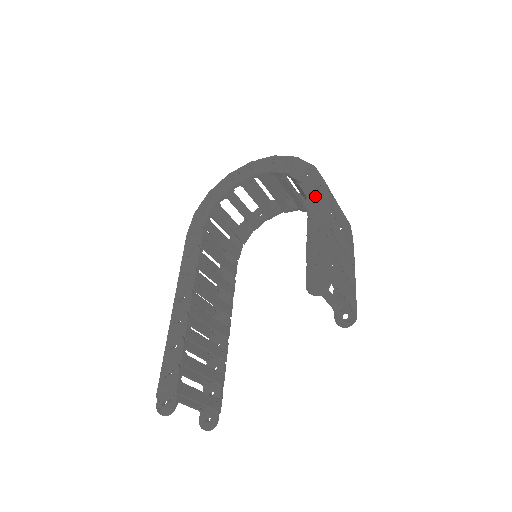
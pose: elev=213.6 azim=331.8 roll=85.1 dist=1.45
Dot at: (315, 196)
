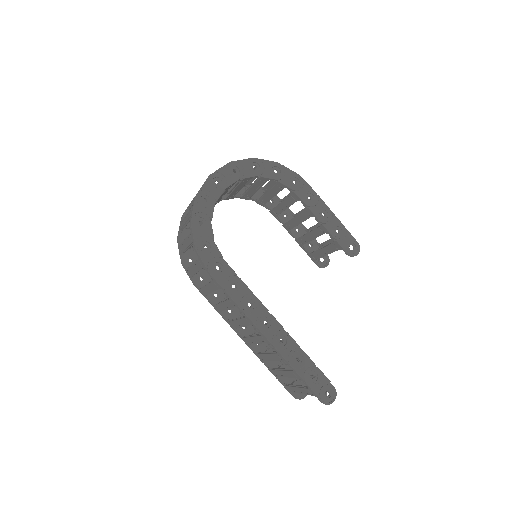
Dot at: (299, 187)
